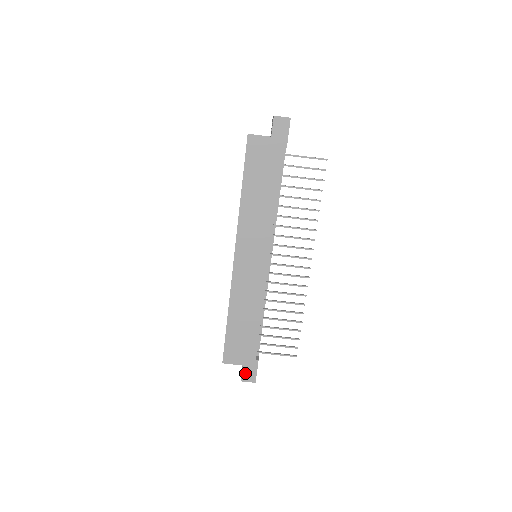
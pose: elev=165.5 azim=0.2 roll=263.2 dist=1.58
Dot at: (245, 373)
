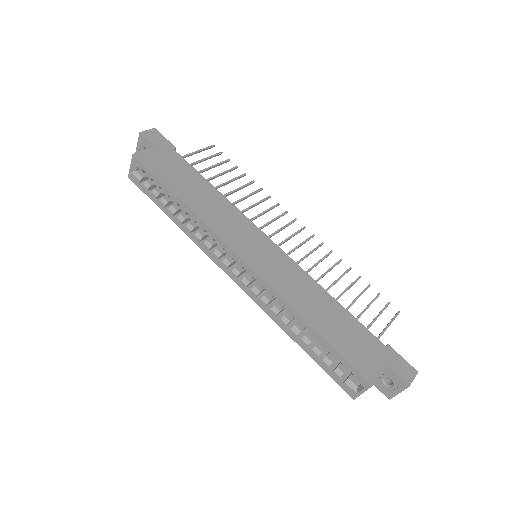
Dot at: (399, 372)
